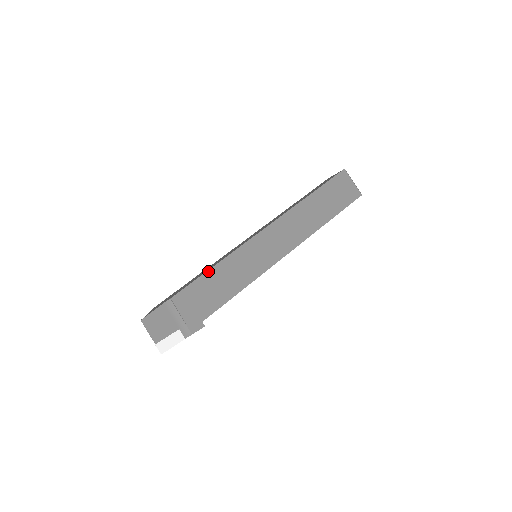
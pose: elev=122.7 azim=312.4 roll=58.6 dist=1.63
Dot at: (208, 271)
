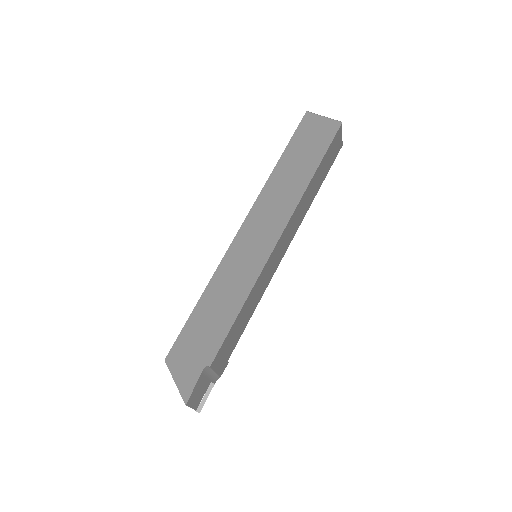
Dot at: (238, 316)
